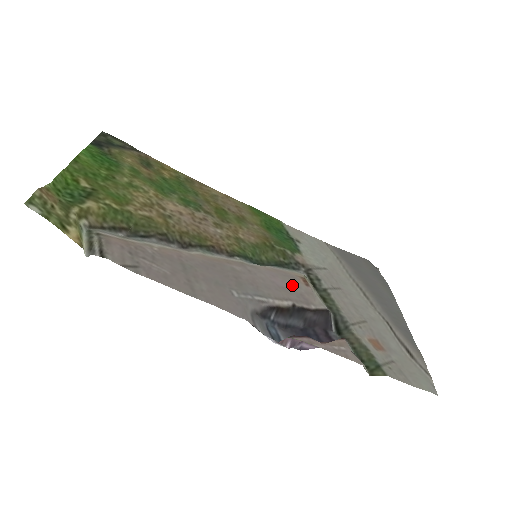
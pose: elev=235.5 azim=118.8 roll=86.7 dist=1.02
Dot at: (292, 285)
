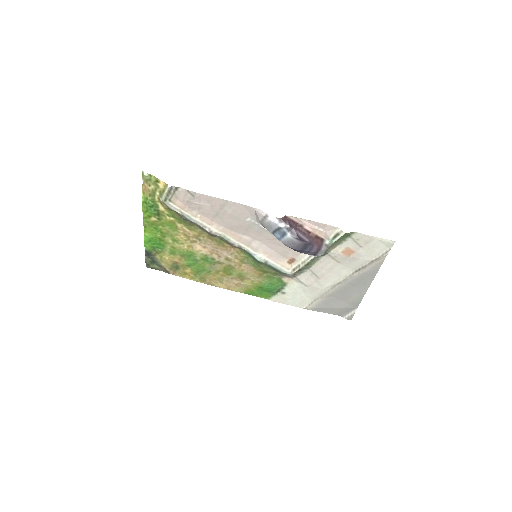
Dot at: (283, 251)
